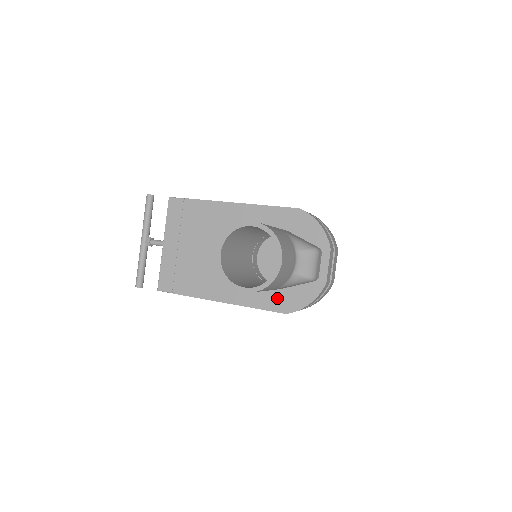
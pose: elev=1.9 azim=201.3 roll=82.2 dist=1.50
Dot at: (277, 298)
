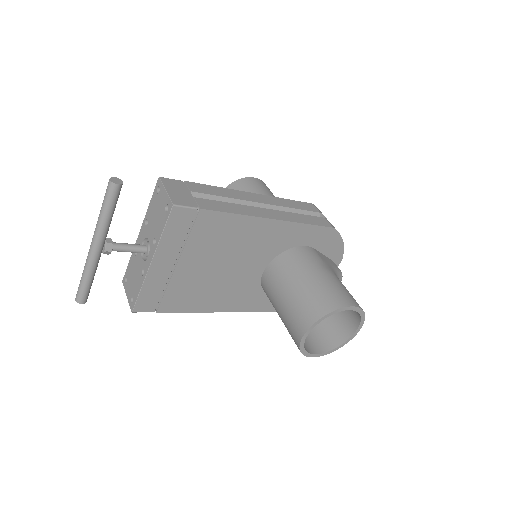
Dot at: occluded
